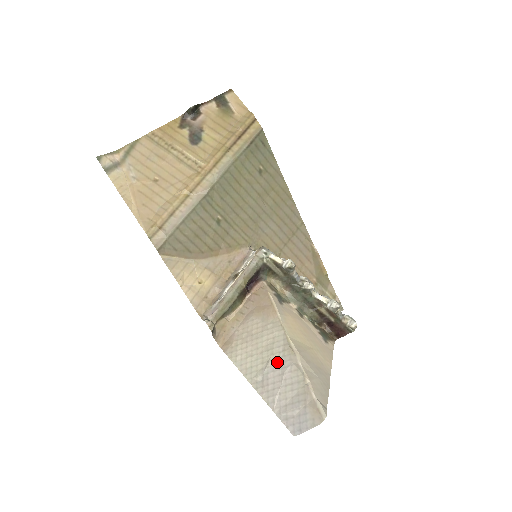
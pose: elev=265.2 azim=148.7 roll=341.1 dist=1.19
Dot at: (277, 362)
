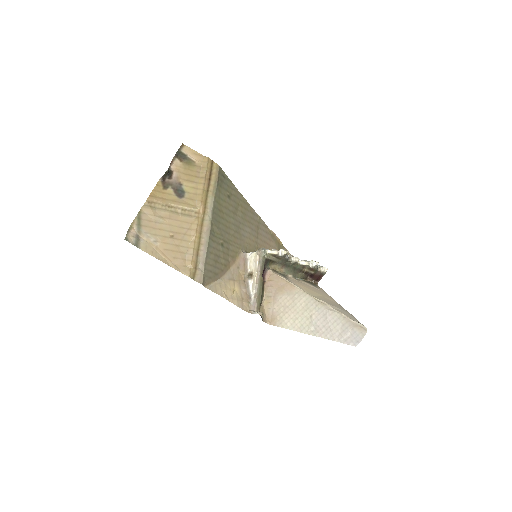
Dot at: (317, 314)
